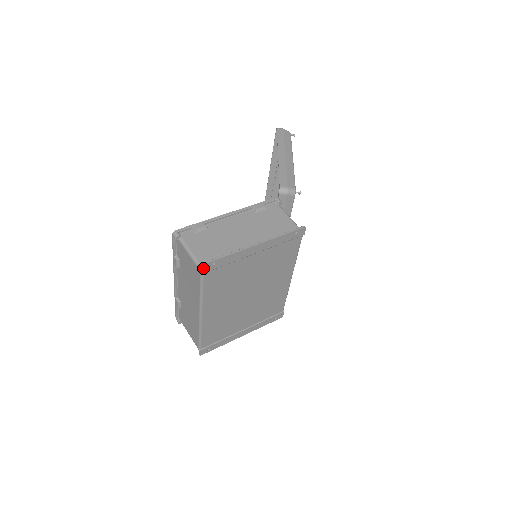
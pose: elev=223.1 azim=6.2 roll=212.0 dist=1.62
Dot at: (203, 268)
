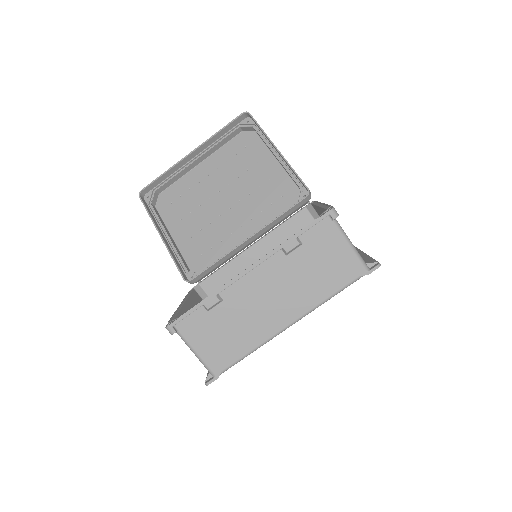
Dot at: (375, 269)
